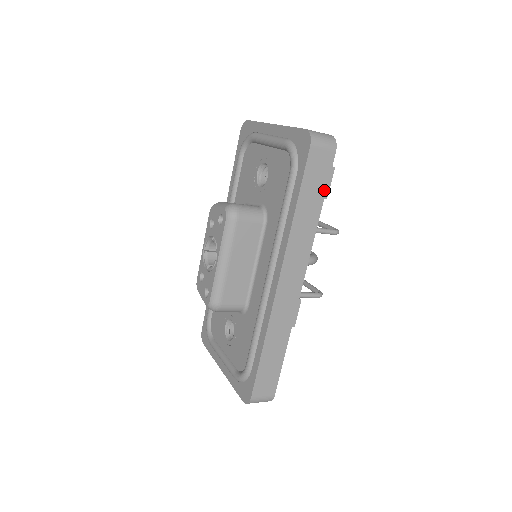
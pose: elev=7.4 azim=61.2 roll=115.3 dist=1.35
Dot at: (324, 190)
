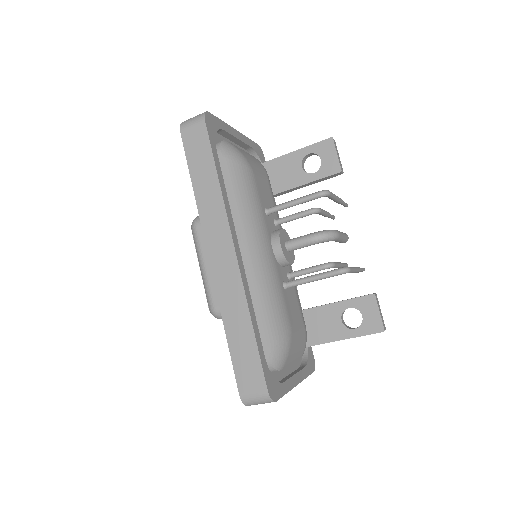
Dot at: (211, 157)
